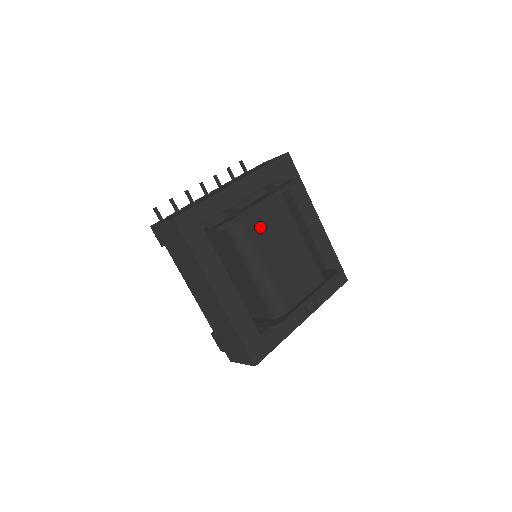
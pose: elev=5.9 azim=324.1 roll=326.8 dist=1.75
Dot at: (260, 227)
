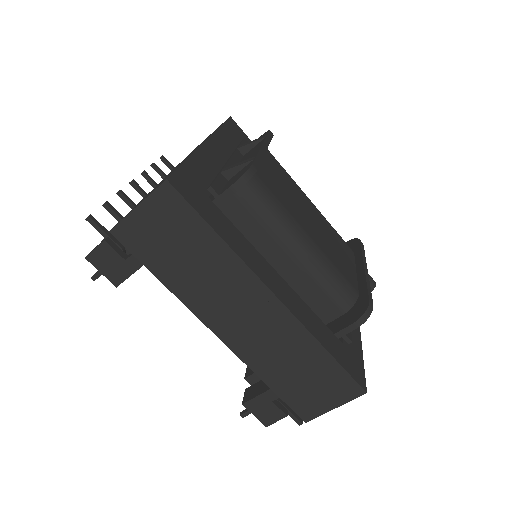
Dot at: (274, 184)
